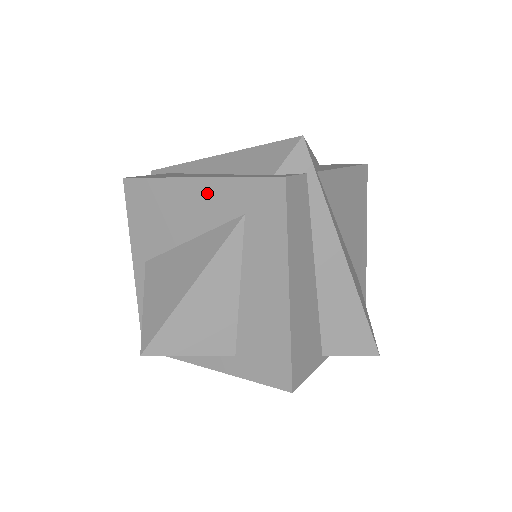
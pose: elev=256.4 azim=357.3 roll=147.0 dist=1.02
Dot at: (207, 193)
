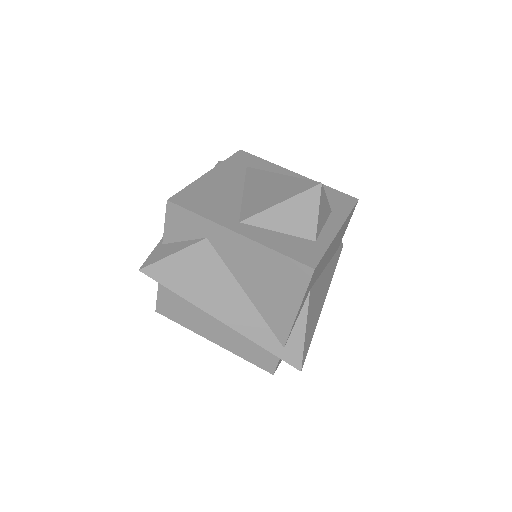
Dot at: (222, 172)
